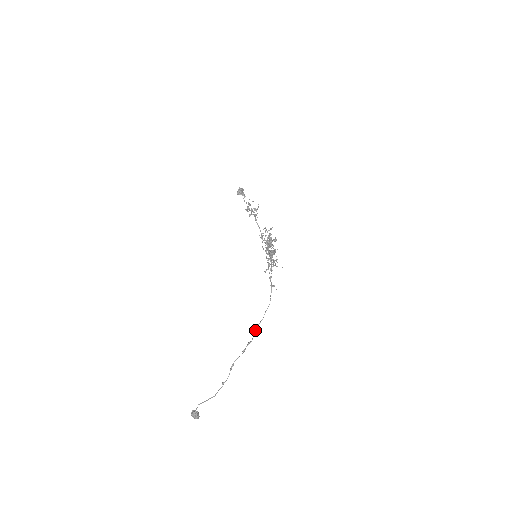
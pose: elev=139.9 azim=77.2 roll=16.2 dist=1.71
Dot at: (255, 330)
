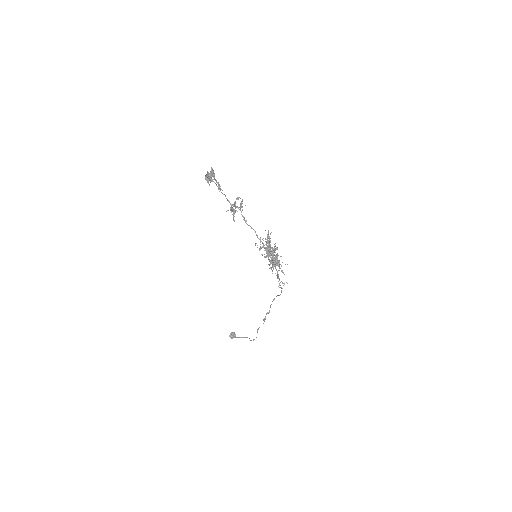
Dot at: occluded
